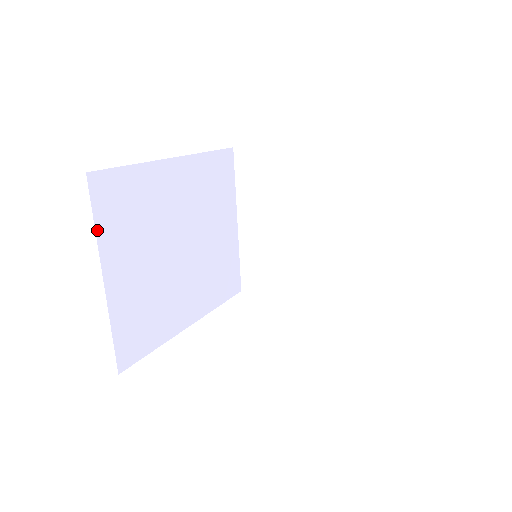
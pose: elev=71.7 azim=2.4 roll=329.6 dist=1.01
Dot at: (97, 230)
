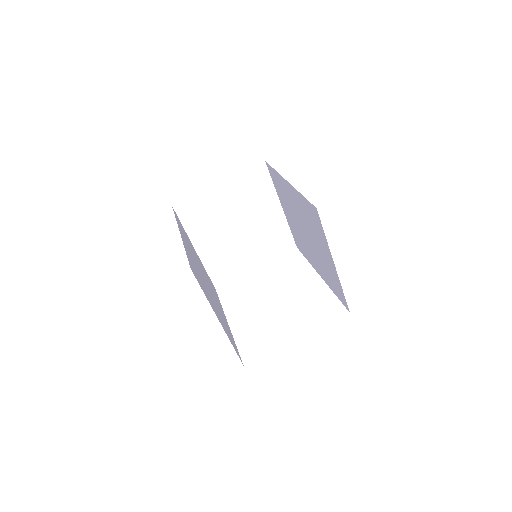
Dot at: (206, 296)
